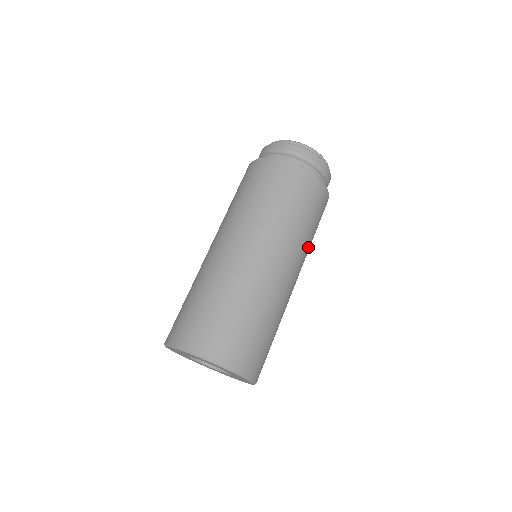
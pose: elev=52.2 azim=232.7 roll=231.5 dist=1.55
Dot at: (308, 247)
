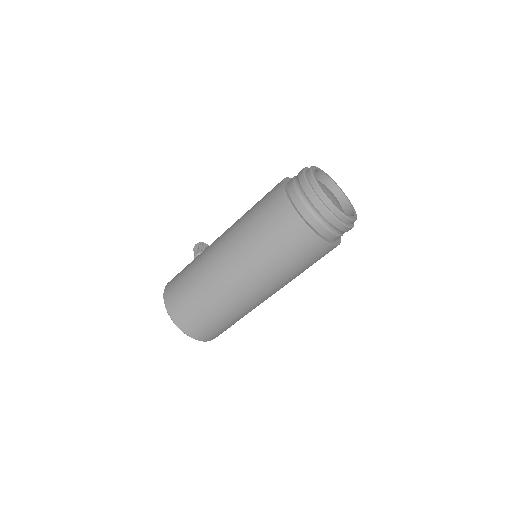
Dot at: occluded
